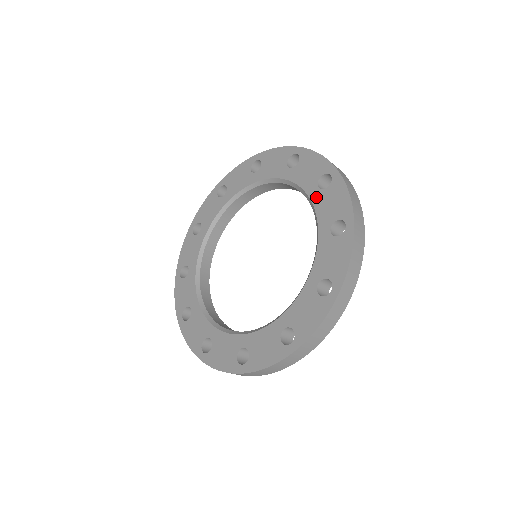
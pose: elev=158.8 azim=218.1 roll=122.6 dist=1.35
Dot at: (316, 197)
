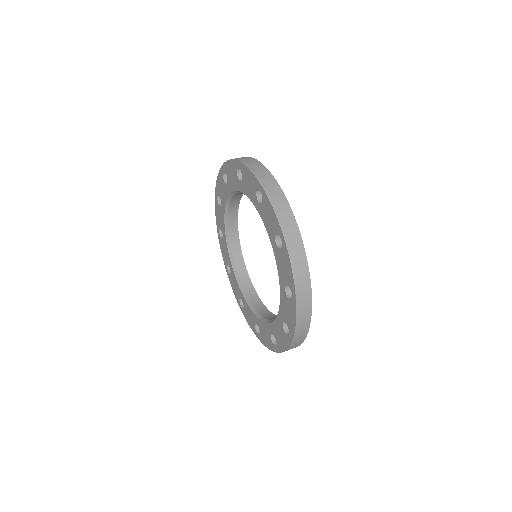
Dot at: (230, 187)
